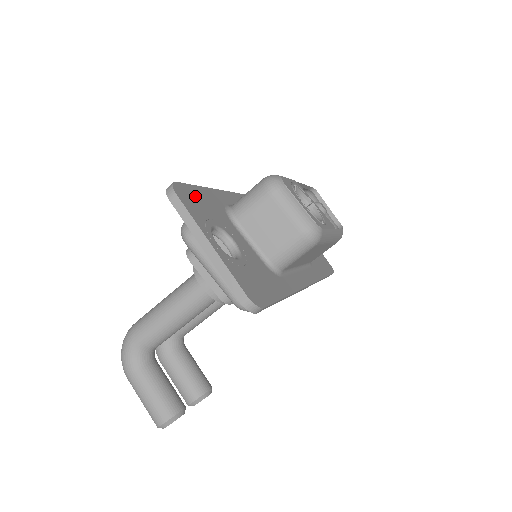
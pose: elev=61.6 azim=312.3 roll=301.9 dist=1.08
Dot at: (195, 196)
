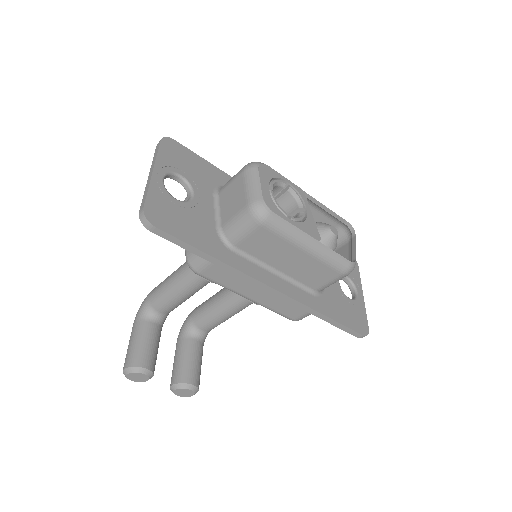
Dot at: (186, 156)
